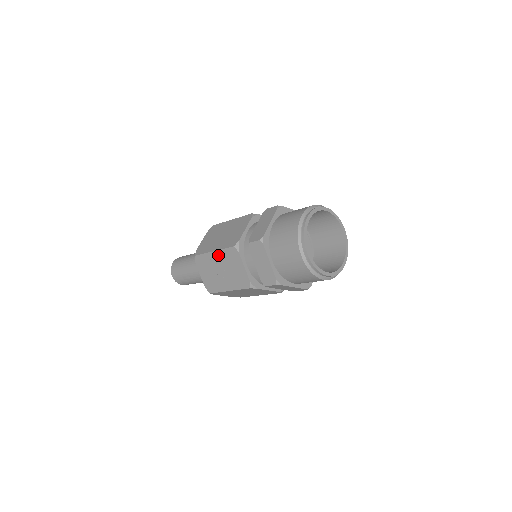
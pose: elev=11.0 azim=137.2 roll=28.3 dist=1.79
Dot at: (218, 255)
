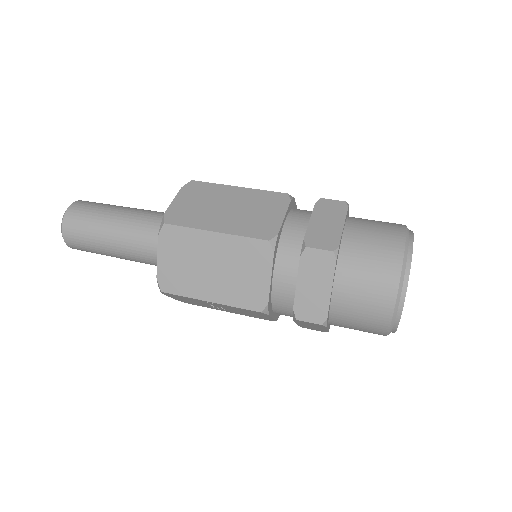
Dot at: (220, 305)
